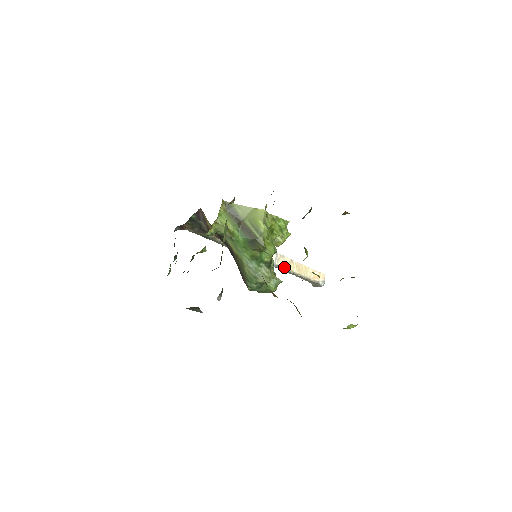
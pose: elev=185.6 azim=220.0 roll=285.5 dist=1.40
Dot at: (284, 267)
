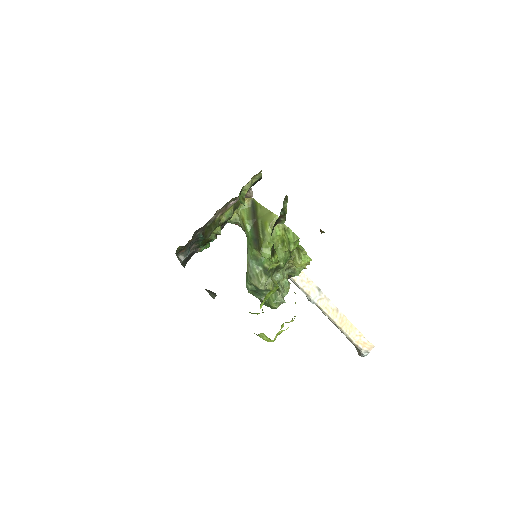
Dot at: (324, 310)
